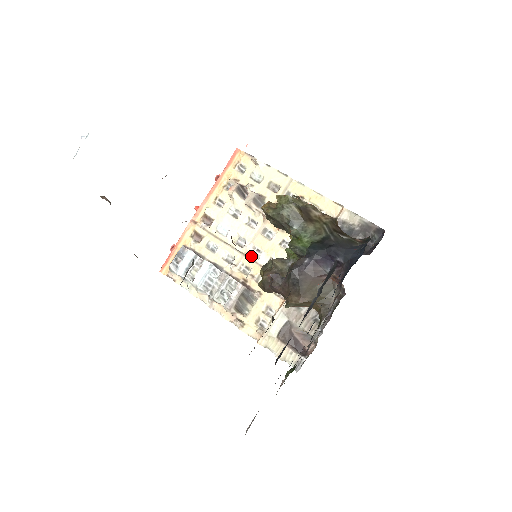
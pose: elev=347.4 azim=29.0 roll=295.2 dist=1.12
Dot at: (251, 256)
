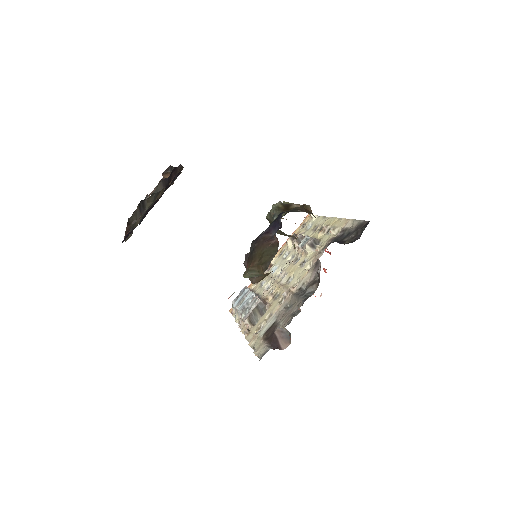
Dot at: (280, 281)
